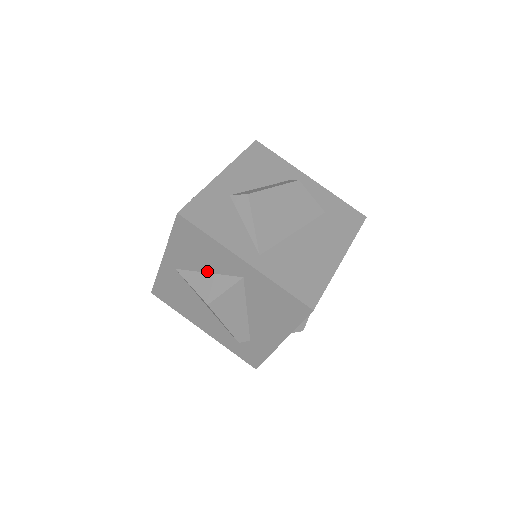
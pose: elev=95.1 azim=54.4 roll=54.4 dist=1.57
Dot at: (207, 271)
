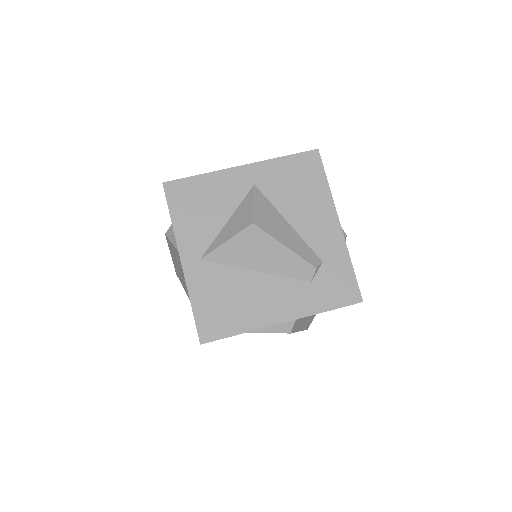
Dot at: (226, 219)
